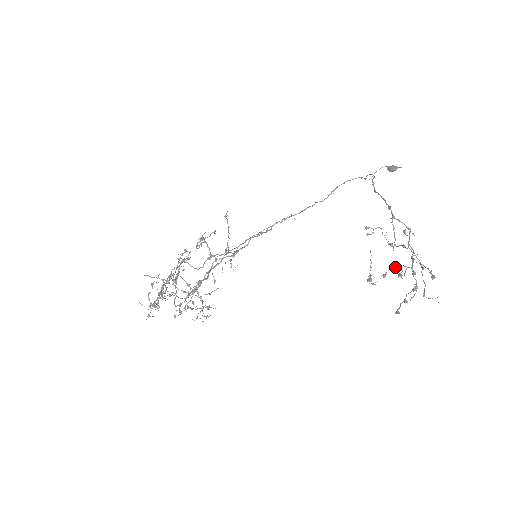
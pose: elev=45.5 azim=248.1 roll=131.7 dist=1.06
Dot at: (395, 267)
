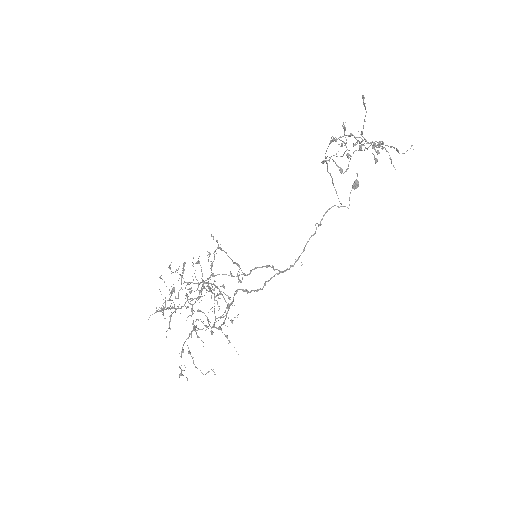
Dot at: occluded
